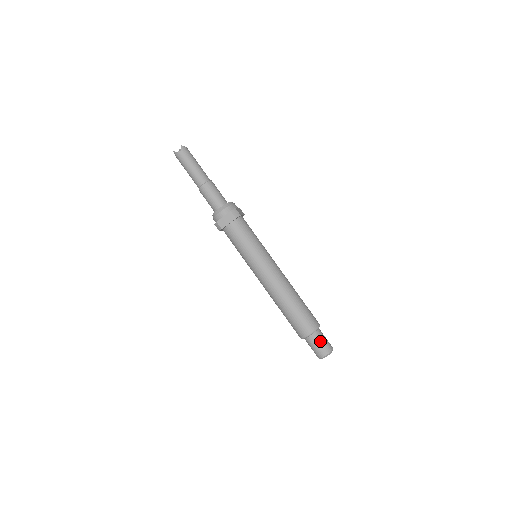
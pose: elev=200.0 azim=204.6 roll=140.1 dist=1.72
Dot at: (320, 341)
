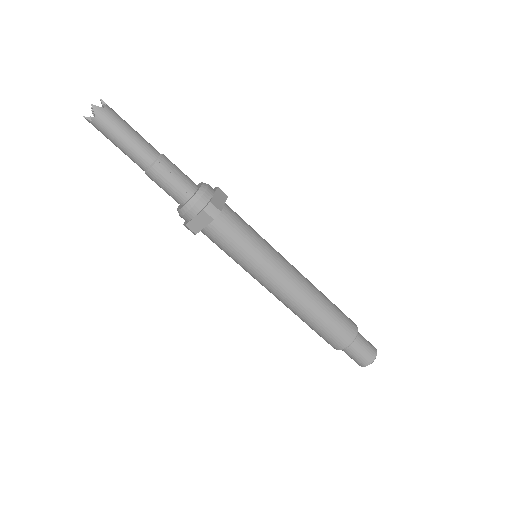
Dot at: (359, 351)
